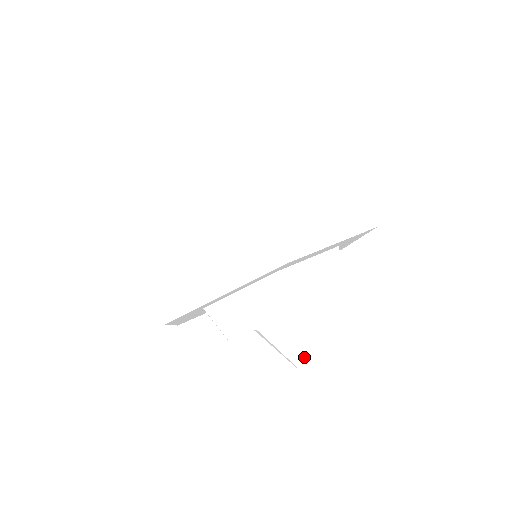
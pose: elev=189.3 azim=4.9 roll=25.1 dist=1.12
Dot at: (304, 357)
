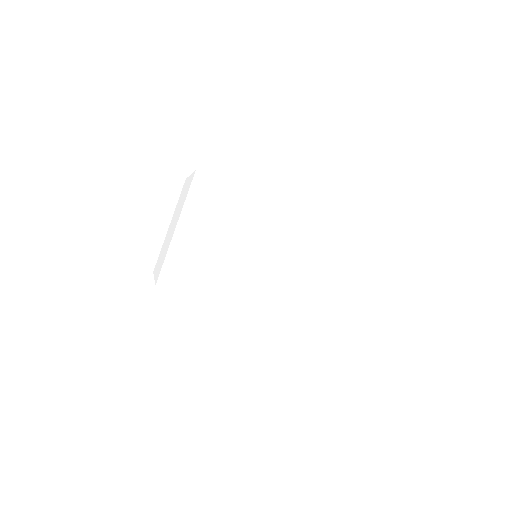
Dot at: (314, 270)
